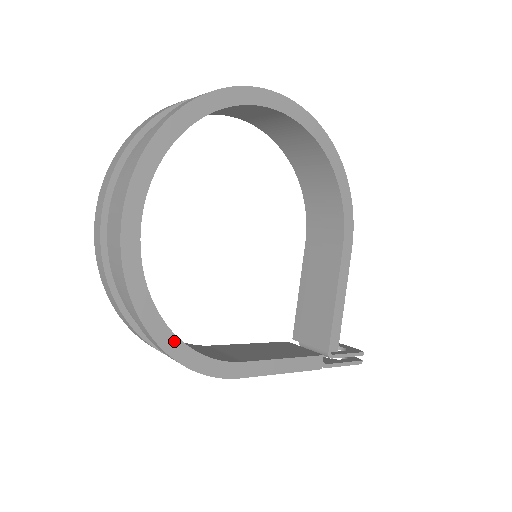
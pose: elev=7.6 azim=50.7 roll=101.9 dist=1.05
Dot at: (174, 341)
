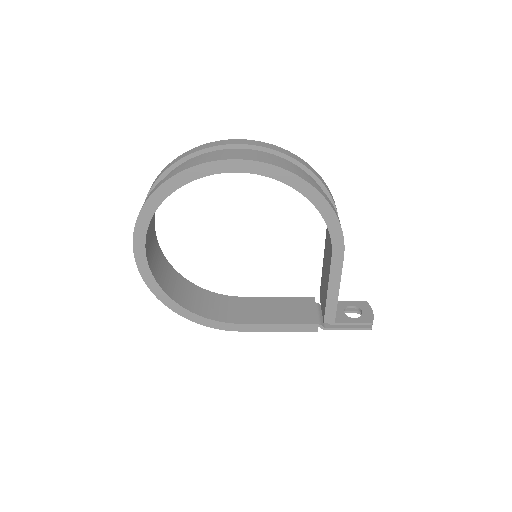
Dot at: (186, 312)
